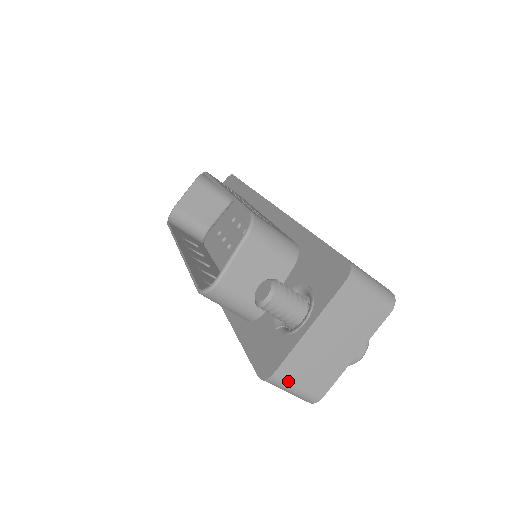
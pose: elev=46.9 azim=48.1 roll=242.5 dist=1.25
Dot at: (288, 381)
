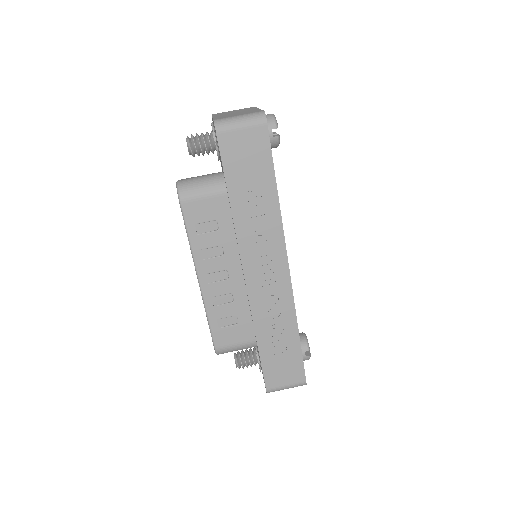
Dot at: (228, 118)
